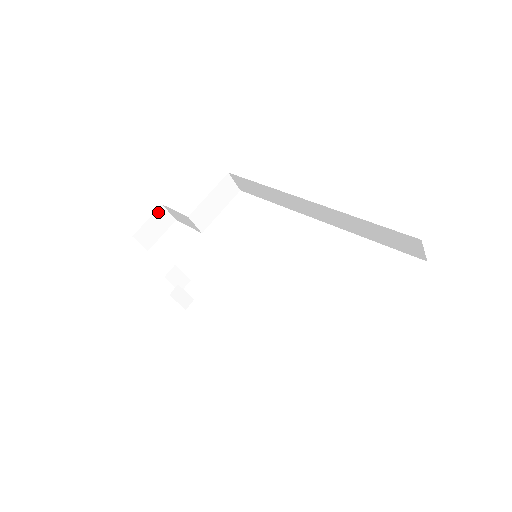
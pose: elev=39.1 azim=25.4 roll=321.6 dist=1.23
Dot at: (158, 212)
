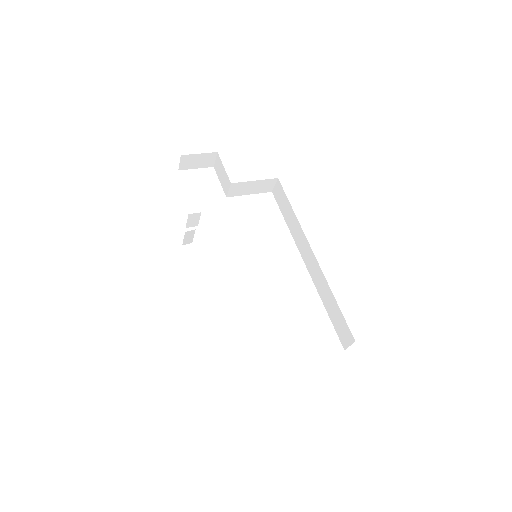
Dot at: (210, 154)
